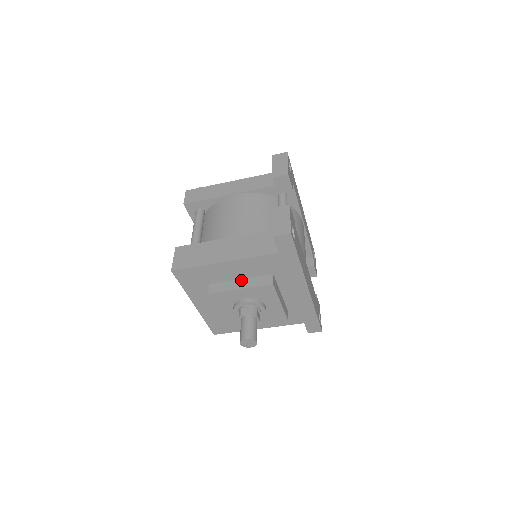
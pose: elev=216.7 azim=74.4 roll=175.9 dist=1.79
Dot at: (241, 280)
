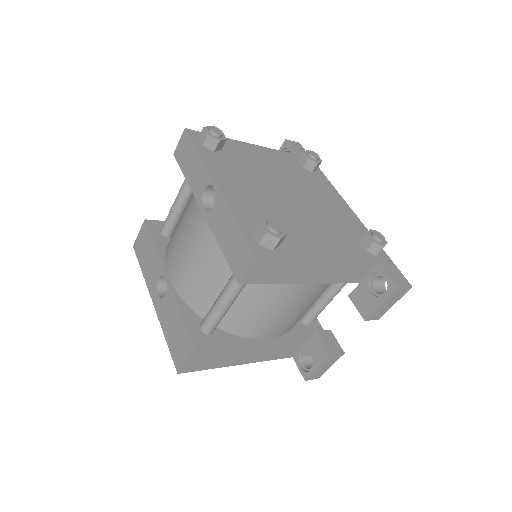
Dot at: occluded
